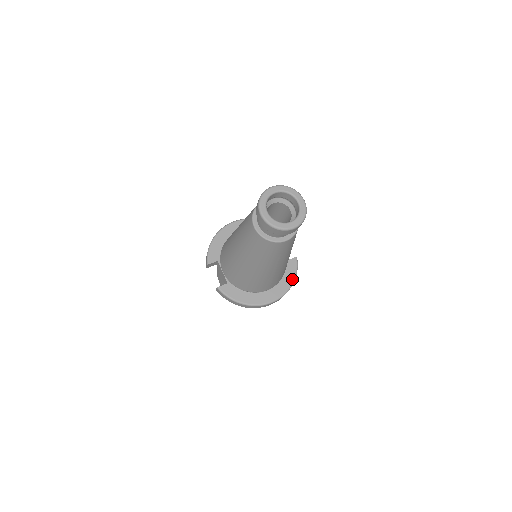
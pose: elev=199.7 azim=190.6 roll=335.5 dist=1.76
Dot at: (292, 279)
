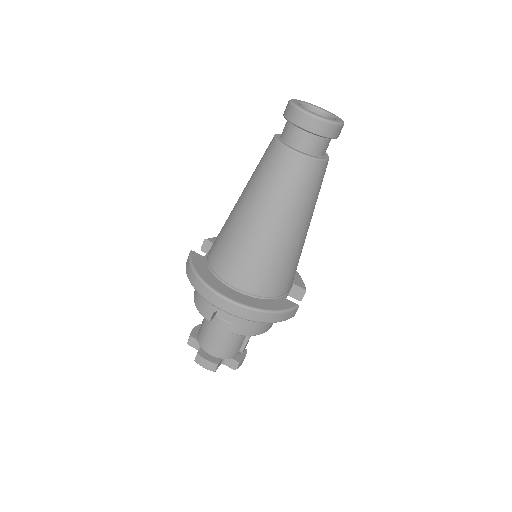
Dot at: (272, 308)
